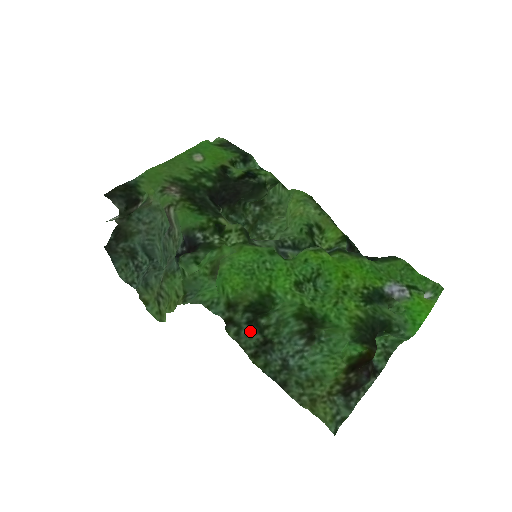
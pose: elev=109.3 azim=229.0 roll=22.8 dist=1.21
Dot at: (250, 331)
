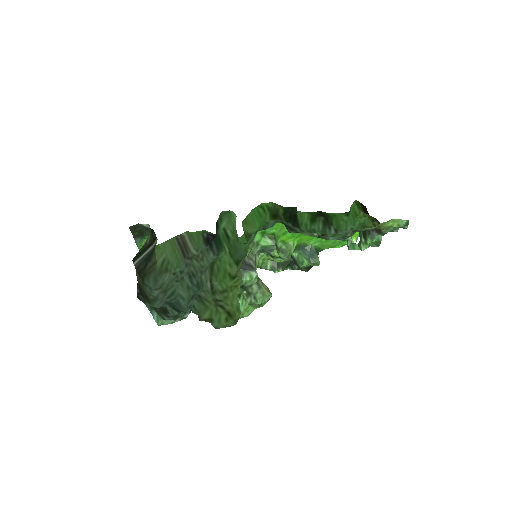
Dot at: (302, 230)
